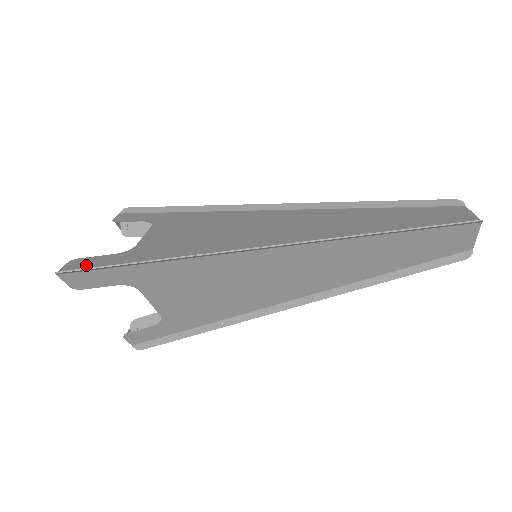
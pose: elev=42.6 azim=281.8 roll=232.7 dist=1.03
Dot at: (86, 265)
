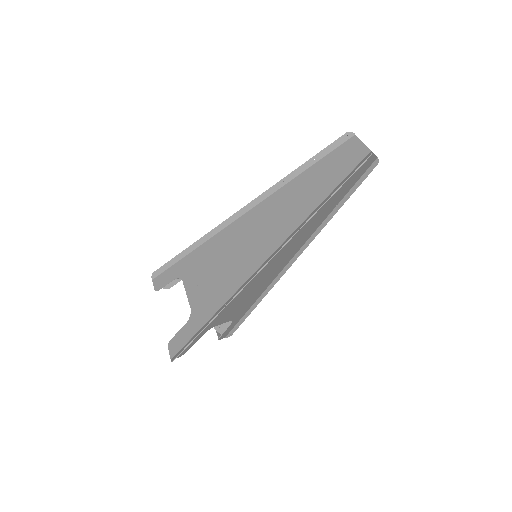
Dot at: (180, 344)
